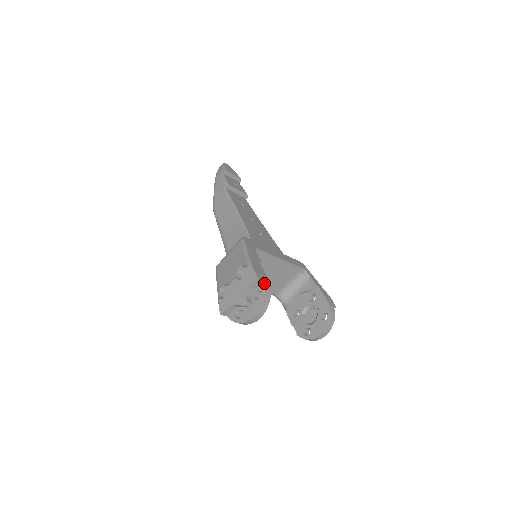
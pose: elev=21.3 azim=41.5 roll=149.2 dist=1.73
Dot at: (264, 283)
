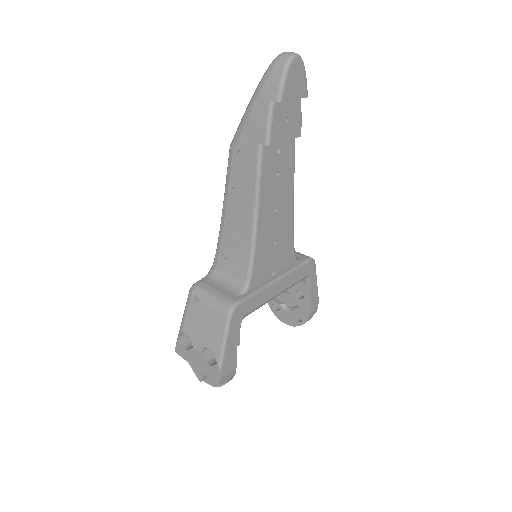
Dot at: (227, 381)
